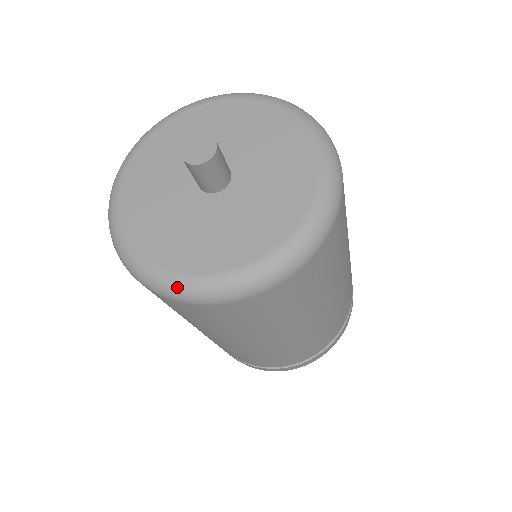
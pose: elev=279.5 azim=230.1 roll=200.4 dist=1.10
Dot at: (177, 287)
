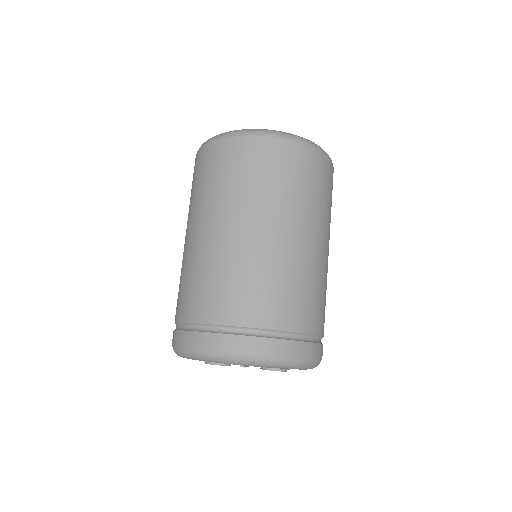
Dot at: occluded
